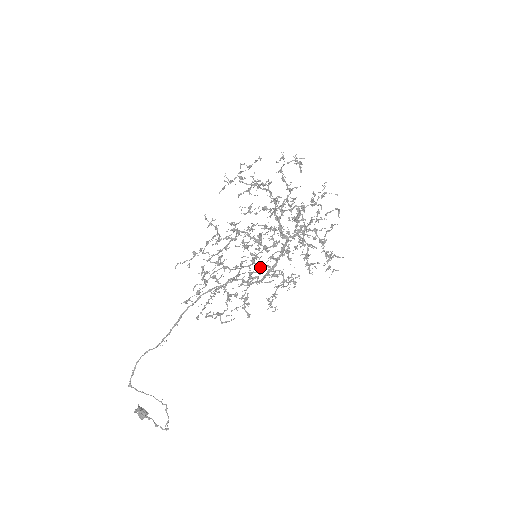
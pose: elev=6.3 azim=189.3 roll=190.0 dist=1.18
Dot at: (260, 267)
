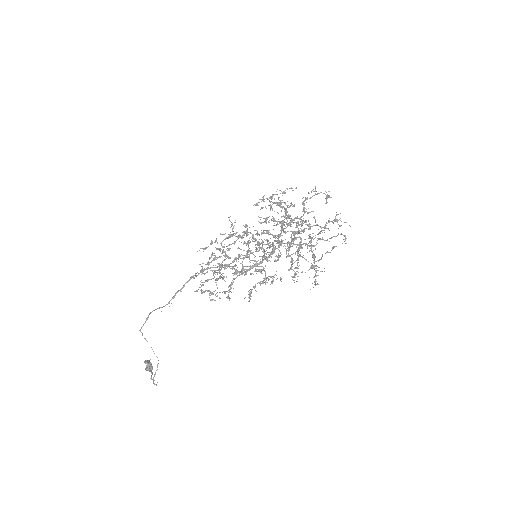
Dot at: (249, 261)
